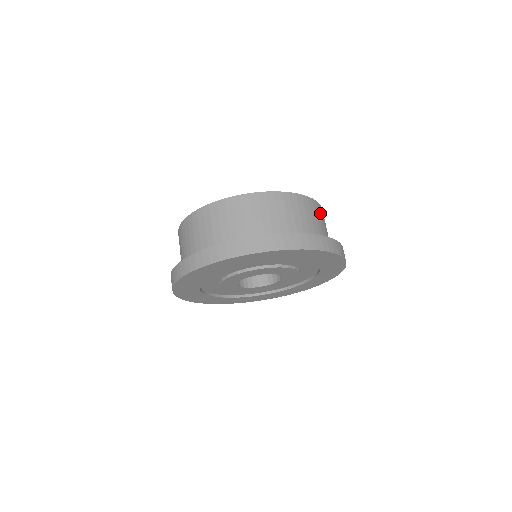
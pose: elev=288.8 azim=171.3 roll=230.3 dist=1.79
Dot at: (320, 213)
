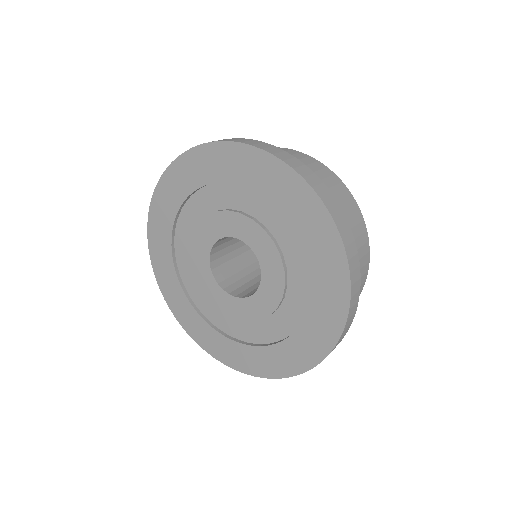
Dot at: (352, 211)
